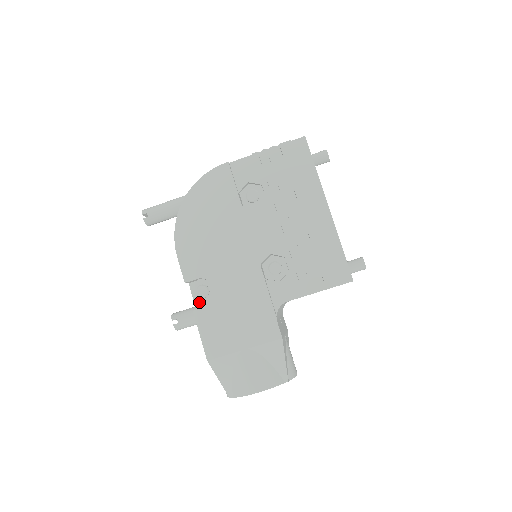
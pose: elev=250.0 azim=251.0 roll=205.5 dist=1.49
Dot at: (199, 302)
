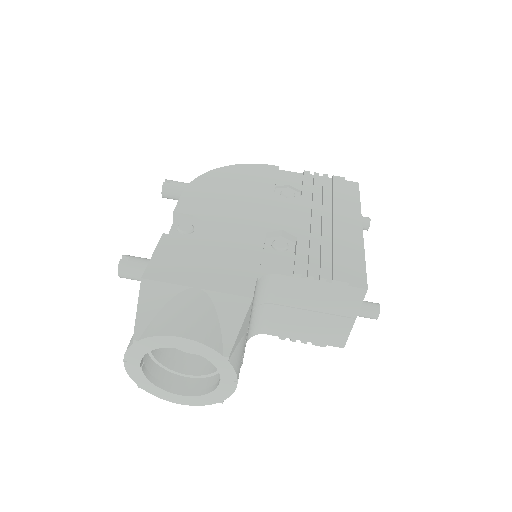
Dot at: occluded
